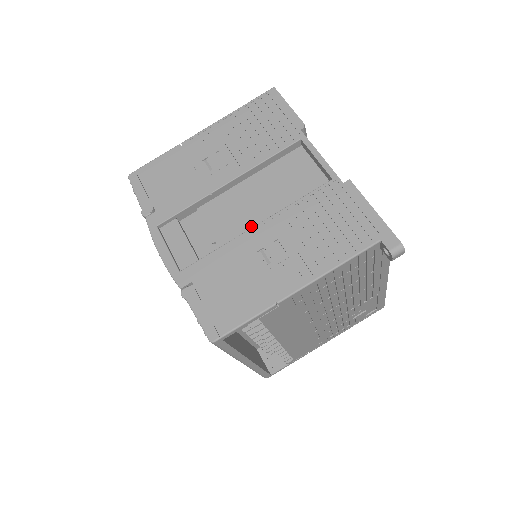
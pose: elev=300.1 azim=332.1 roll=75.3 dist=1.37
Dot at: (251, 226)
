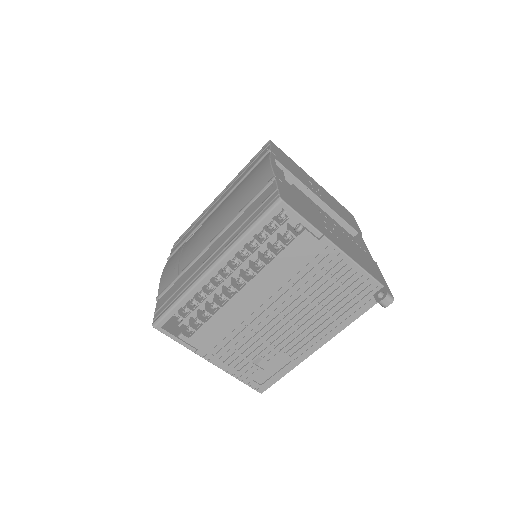
Dot at: occluded
